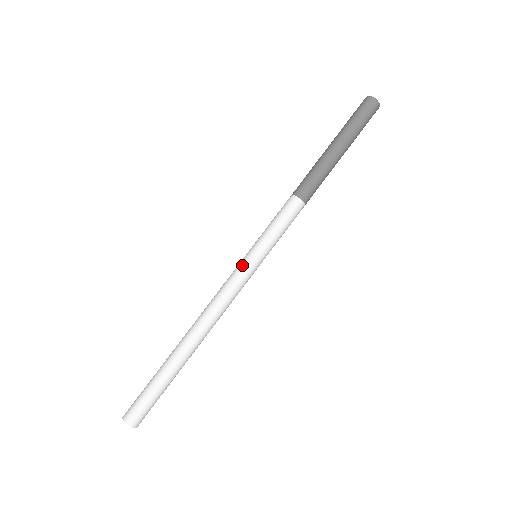
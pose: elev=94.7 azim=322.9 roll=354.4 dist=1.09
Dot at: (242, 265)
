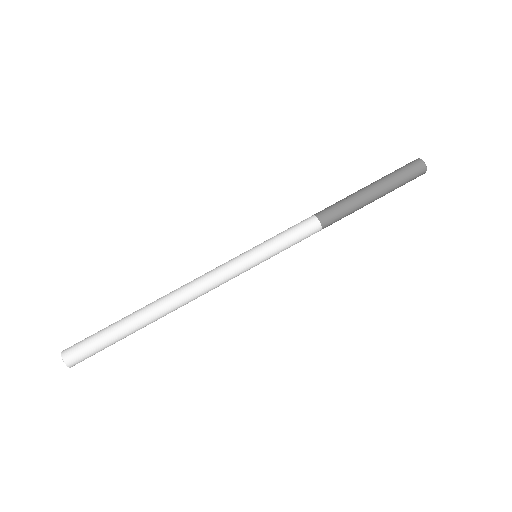
Dot at: (238, 256)
